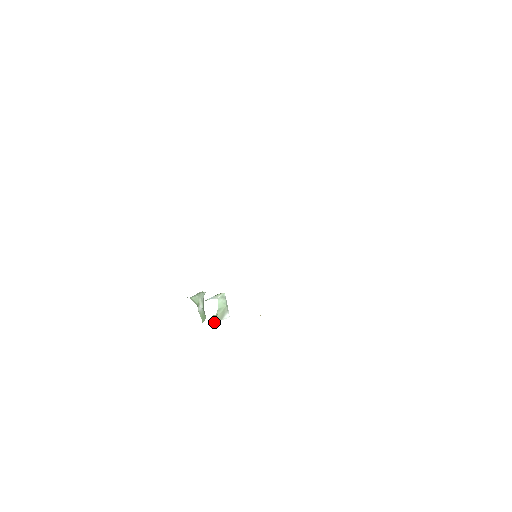
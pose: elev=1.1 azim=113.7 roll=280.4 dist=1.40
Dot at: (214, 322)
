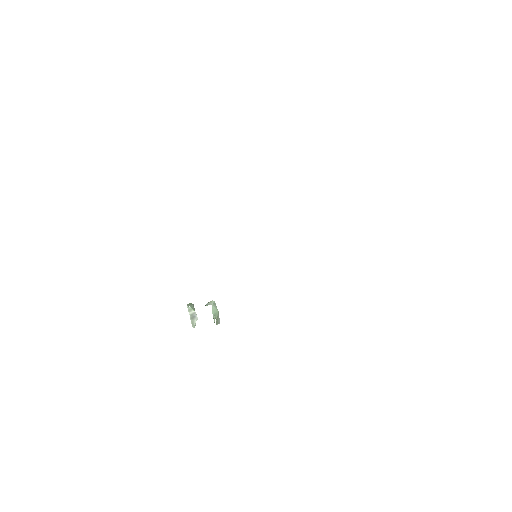
Dot at: occluded
